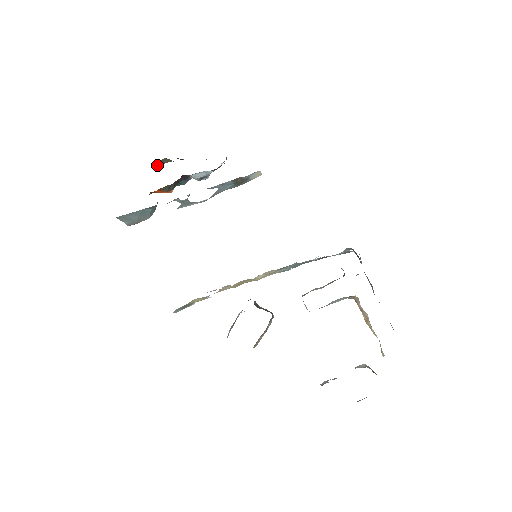
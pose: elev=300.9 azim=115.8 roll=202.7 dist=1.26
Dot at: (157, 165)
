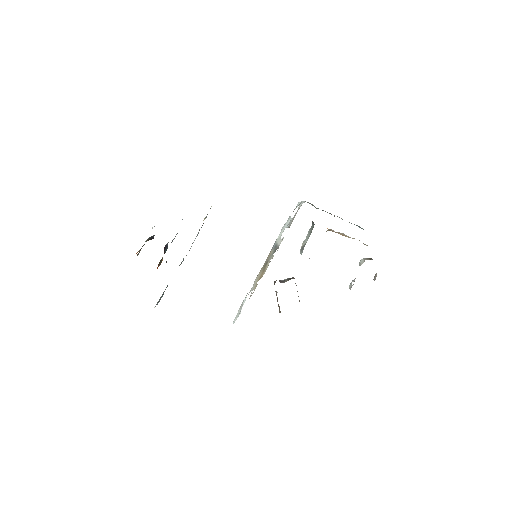
Dot at: (138, 254)
